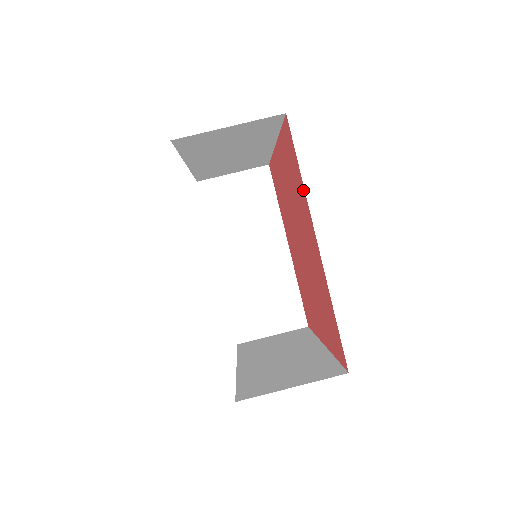
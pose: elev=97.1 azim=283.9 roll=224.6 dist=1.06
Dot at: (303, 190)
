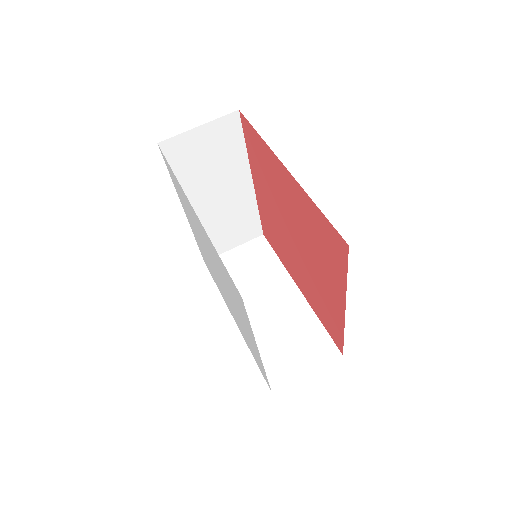
Dot at: (265, 146)
